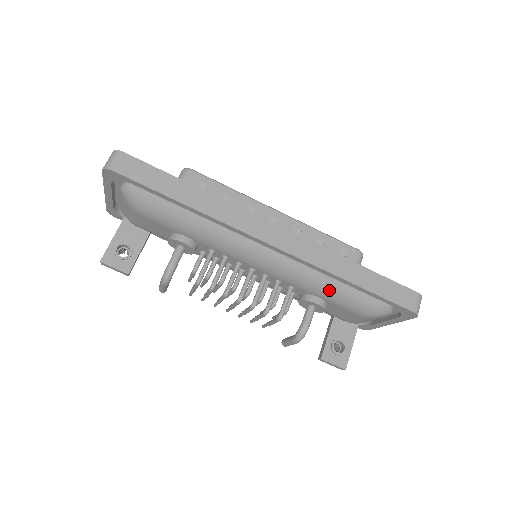
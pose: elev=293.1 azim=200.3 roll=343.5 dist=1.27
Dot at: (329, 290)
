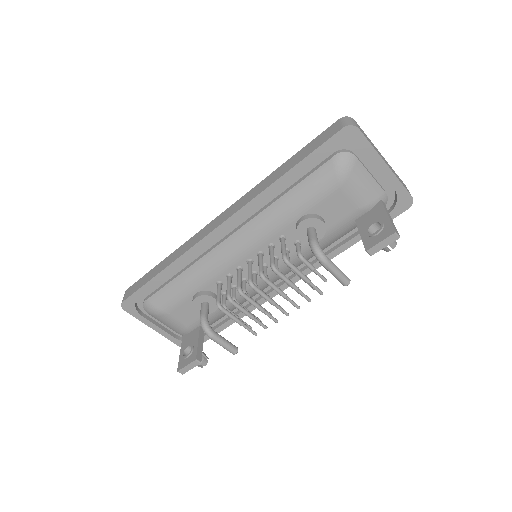
Dot at: (291, 202)
